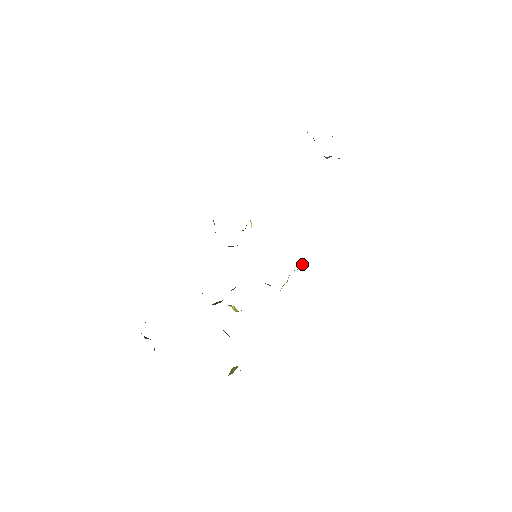
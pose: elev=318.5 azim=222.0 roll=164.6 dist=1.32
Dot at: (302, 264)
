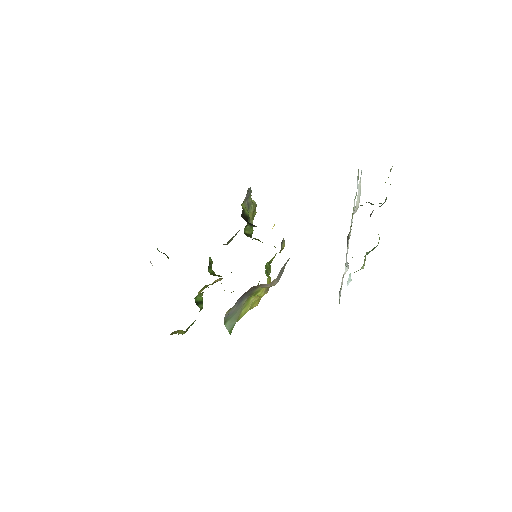
Dot at: (265, 285)
